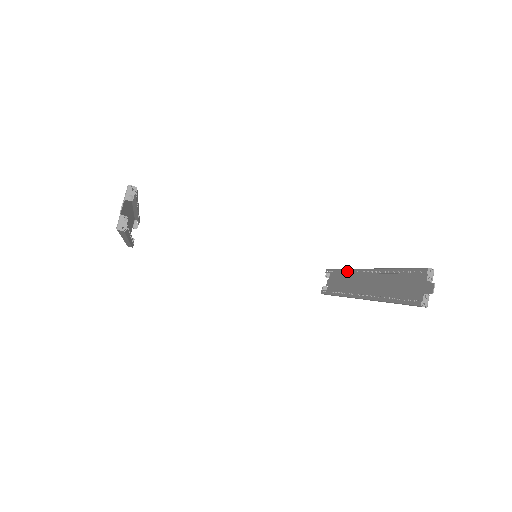
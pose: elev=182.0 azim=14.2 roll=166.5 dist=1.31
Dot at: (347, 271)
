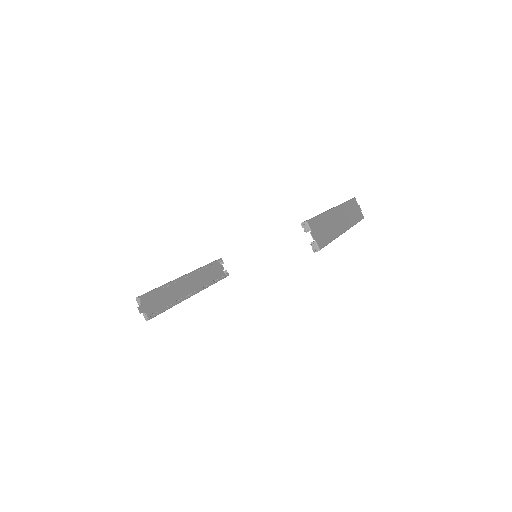
Dot at: occluded
